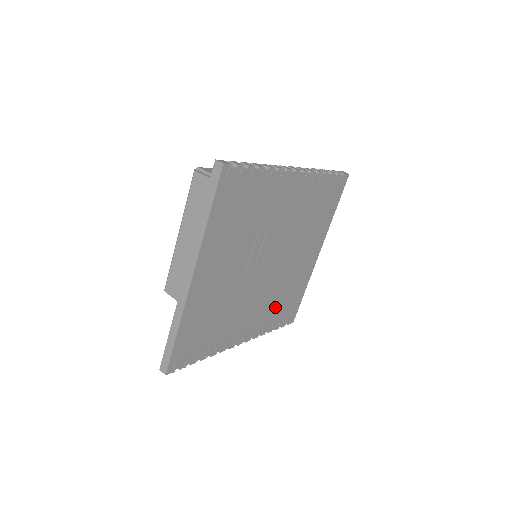
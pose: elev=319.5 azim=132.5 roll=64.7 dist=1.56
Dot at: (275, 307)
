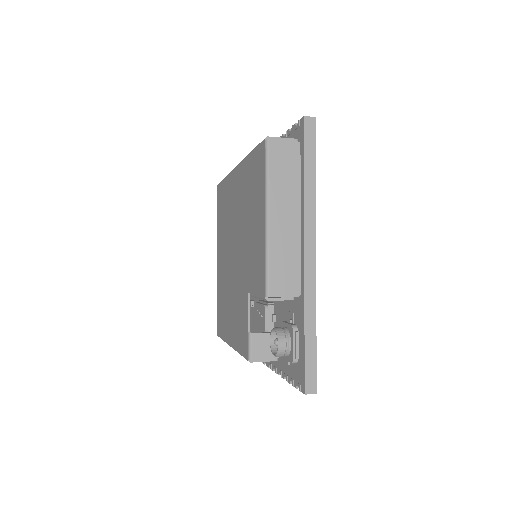
Dot at: occluded
